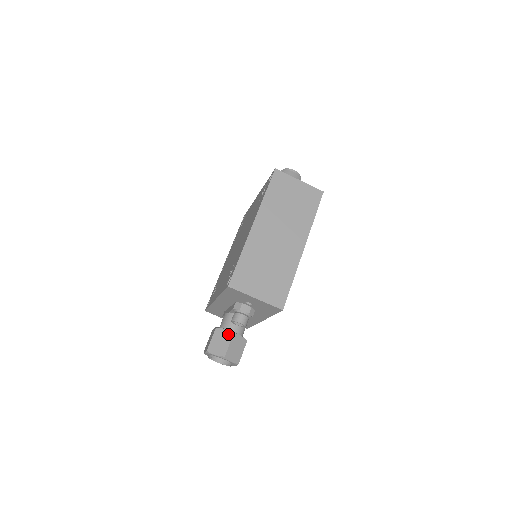
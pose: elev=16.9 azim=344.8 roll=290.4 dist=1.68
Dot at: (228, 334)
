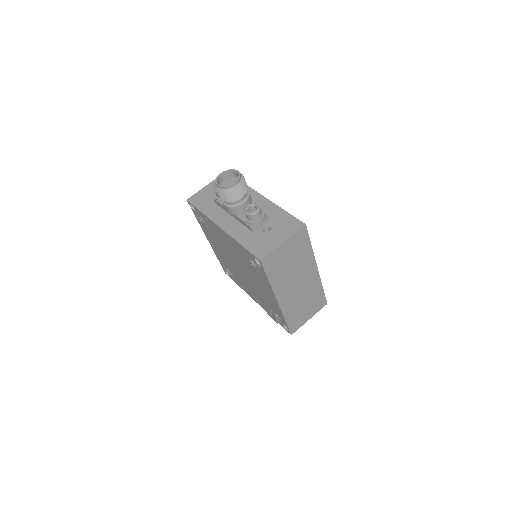
Dot at: occluded
